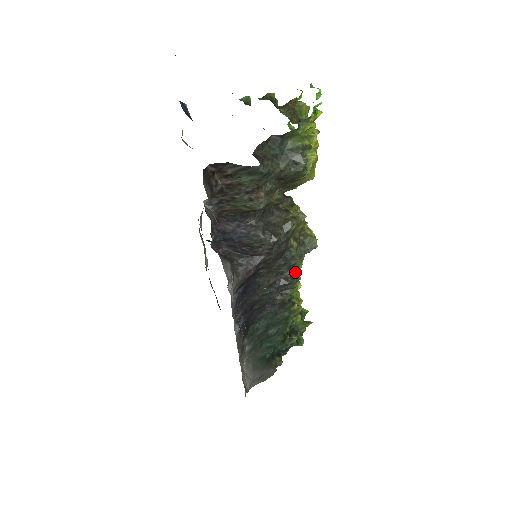
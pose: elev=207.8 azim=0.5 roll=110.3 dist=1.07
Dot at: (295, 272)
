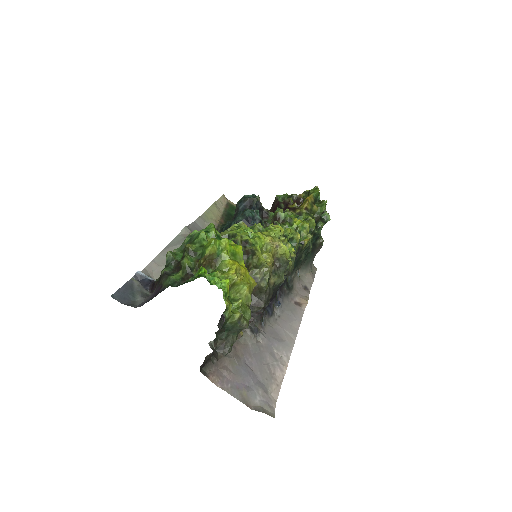
Dot at: (288, 269)
